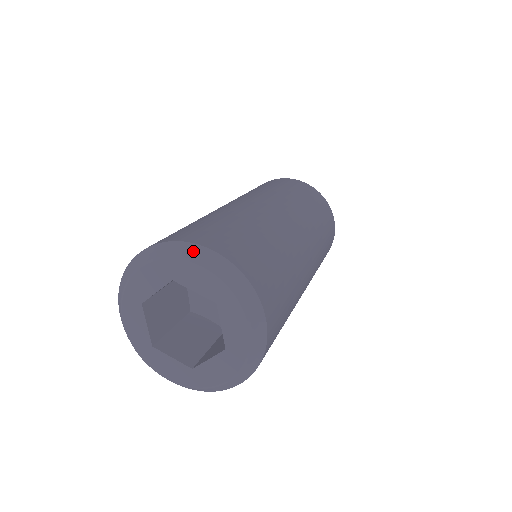
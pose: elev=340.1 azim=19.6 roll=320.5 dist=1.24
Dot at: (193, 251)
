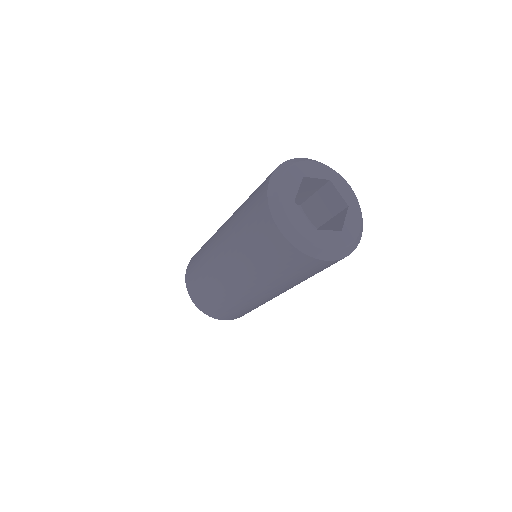
Dot at: (301, 159)
